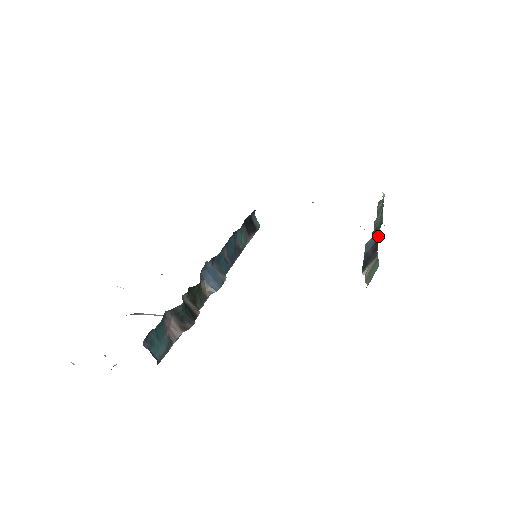
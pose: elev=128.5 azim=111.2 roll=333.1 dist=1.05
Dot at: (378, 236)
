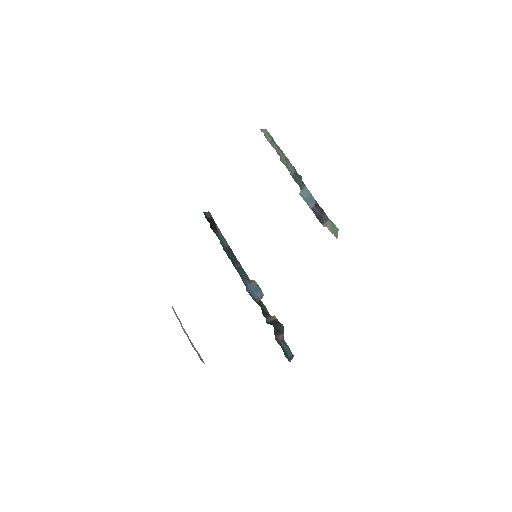
Dot at: occluded
